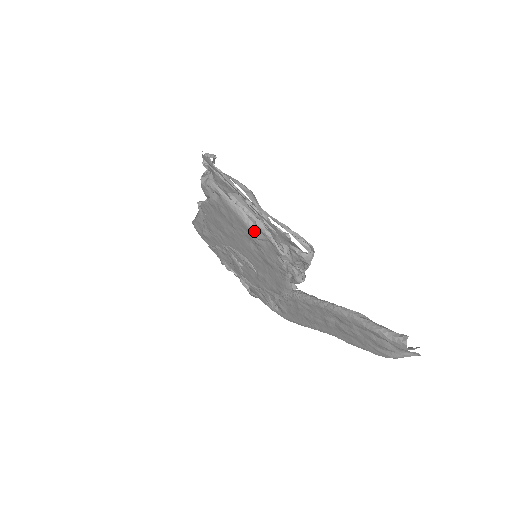
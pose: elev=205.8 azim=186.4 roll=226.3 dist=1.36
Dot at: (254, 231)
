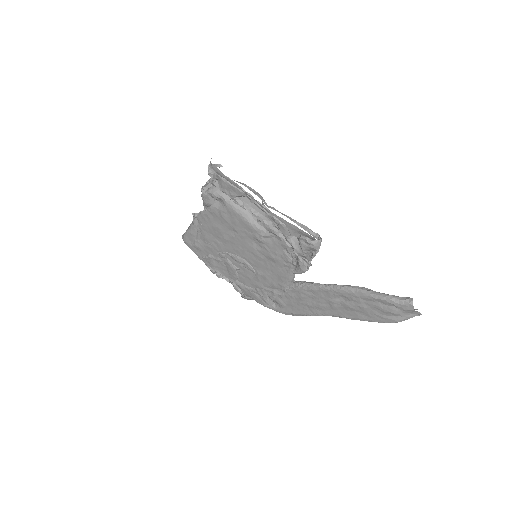
Dot at: (259, 230)
